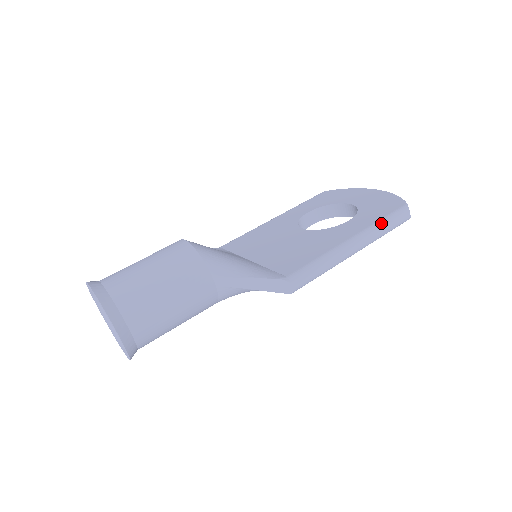
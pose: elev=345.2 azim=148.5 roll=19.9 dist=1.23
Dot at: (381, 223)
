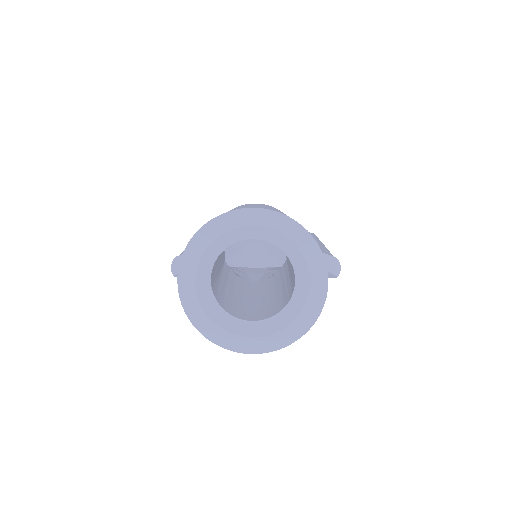
Dot at: occluded
